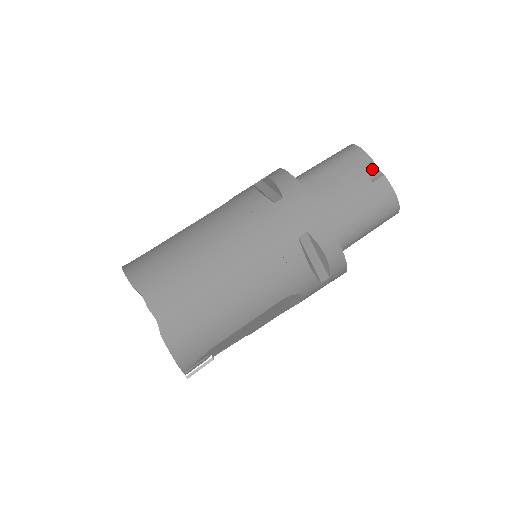
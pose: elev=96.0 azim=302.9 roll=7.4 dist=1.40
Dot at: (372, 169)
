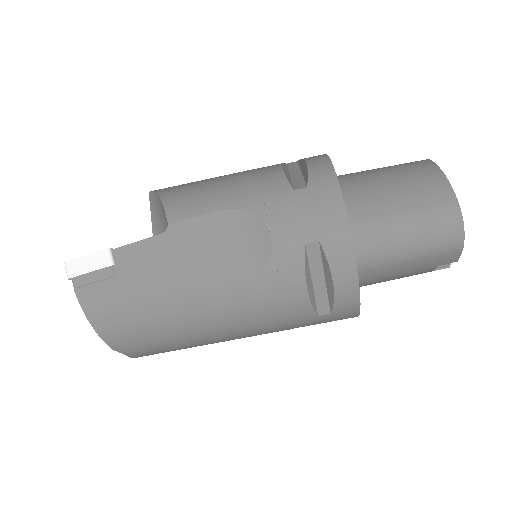
Dot at: occluded
